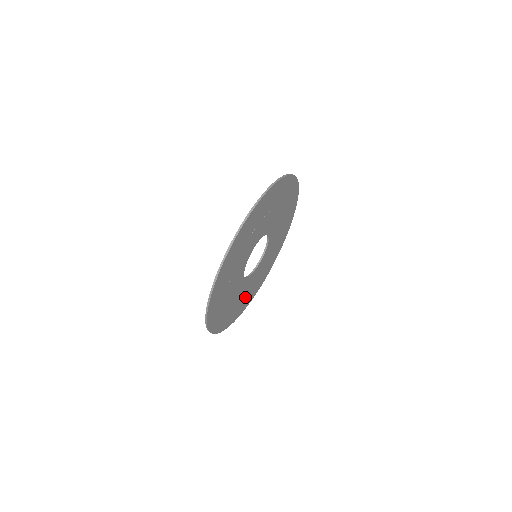
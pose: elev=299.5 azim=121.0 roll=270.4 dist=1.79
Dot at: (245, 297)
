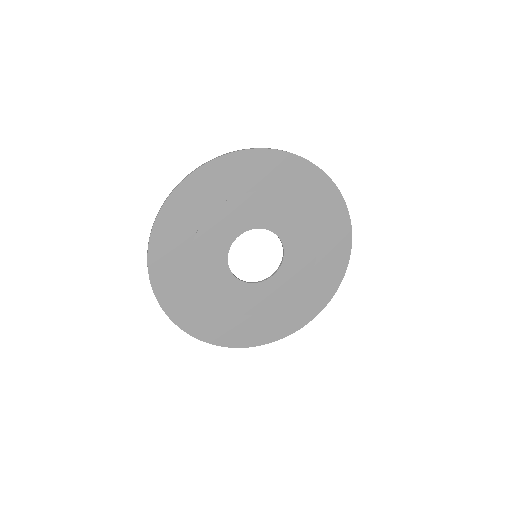
Dot at: (220, 315)
